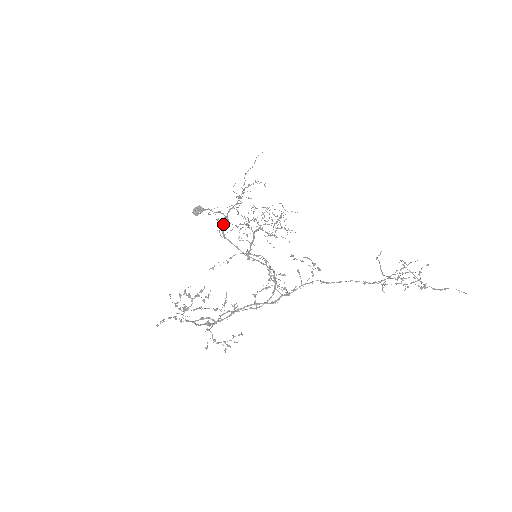
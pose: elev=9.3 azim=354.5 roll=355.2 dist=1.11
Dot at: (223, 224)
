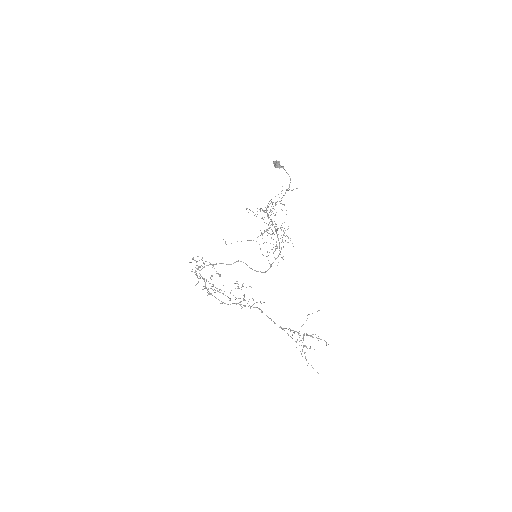
Dot at: (265, 207)
